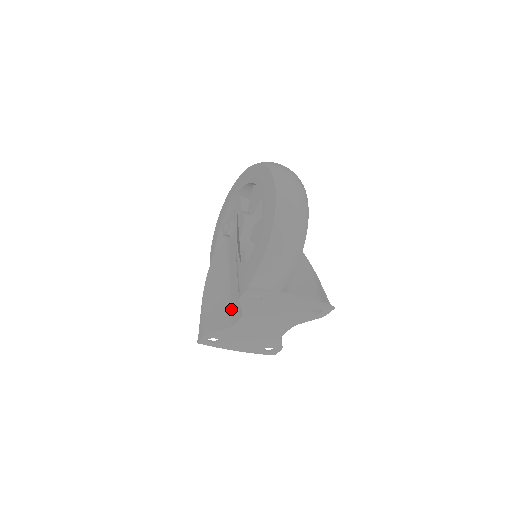
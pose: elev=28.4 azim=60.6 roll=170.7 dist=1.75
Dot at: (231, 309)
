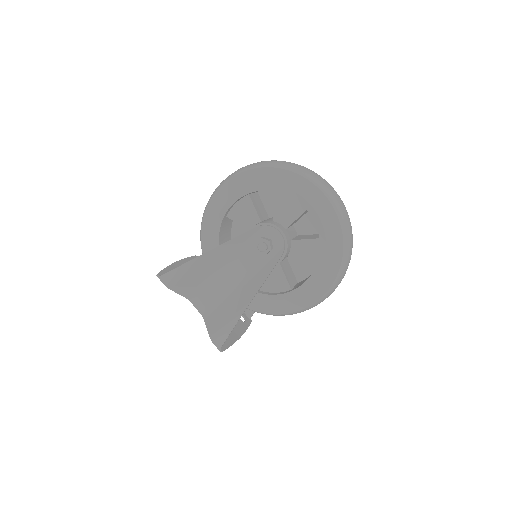
Dot at: (200, 293)
